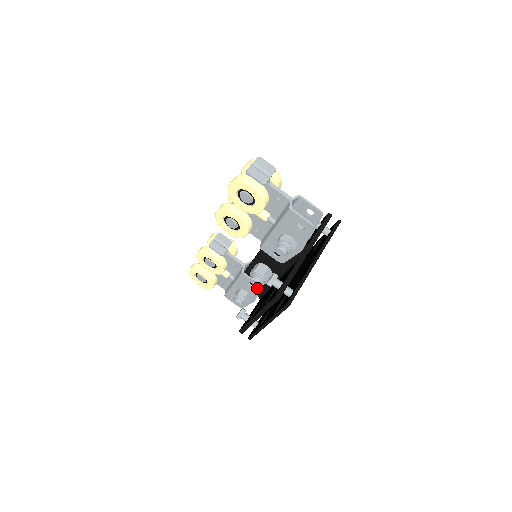
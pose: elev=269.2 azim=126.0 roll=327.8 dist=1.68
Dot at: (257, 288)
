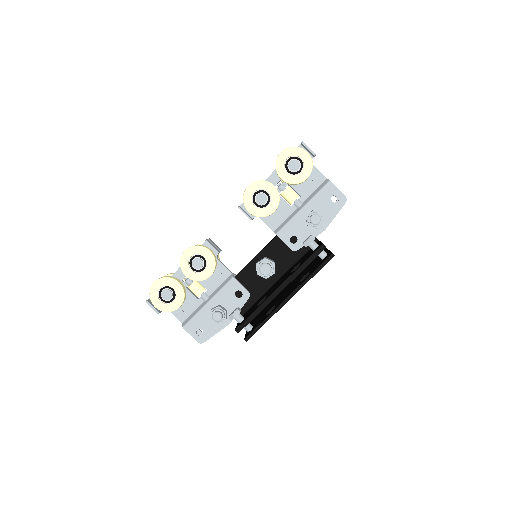
Dot at: (244, 298)
